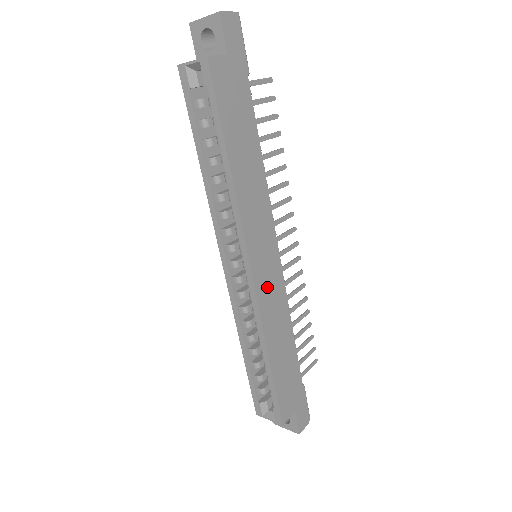
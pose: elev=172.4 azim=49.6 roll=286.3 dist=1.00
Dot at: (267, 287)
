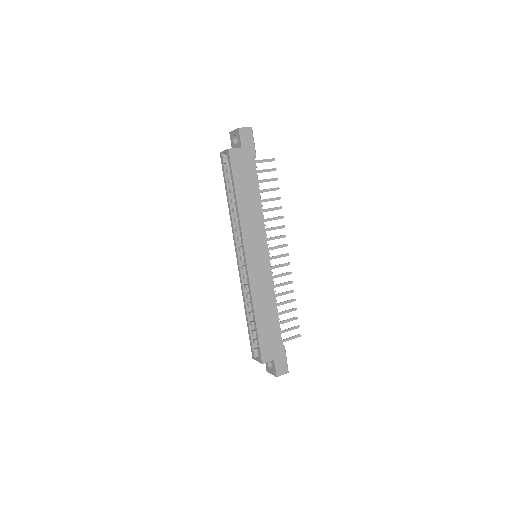
Dot at: (258, 273)
